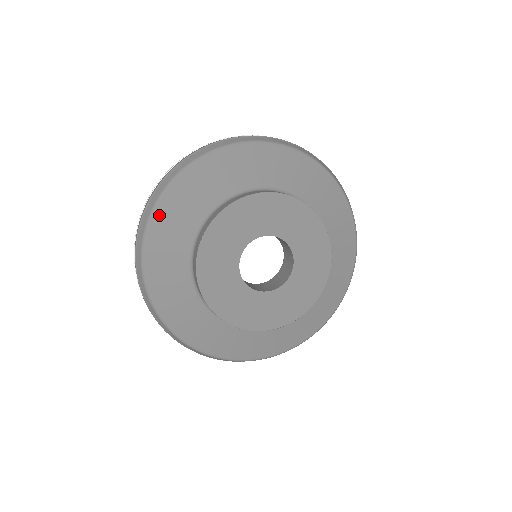
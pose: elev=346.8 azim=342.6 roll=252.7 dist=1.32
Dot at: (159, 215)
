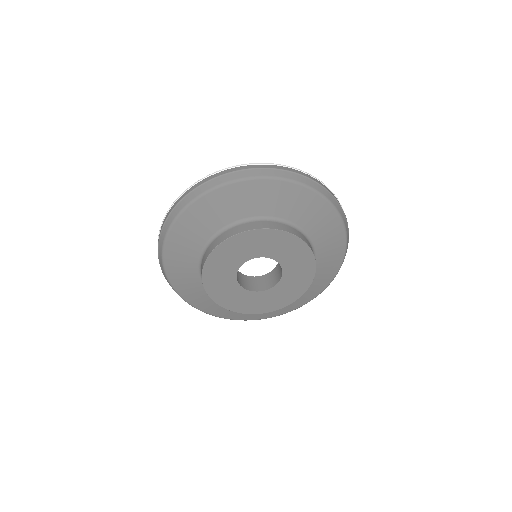
Dot at: (189, 213)
